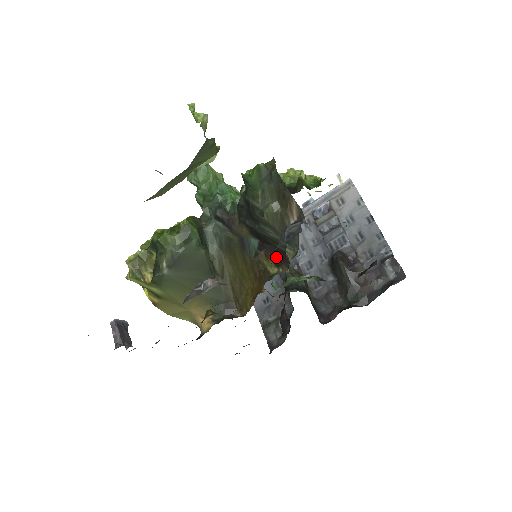
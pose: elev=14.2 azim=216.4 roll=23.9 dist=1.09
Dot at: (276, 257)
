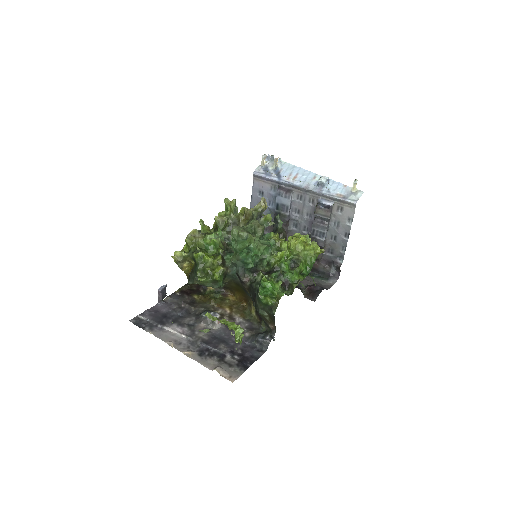
Dot at: occluded
